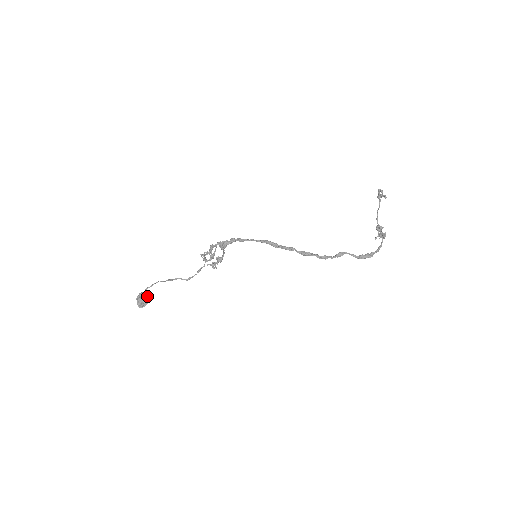
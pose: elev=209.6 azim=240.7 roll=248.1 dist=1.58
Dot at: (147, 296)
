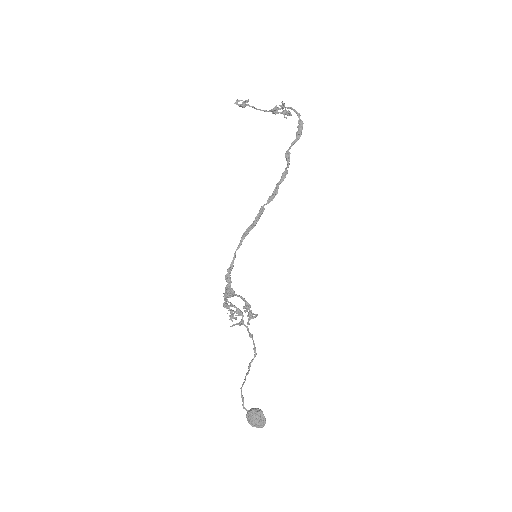
Dot at: (253, 410)
